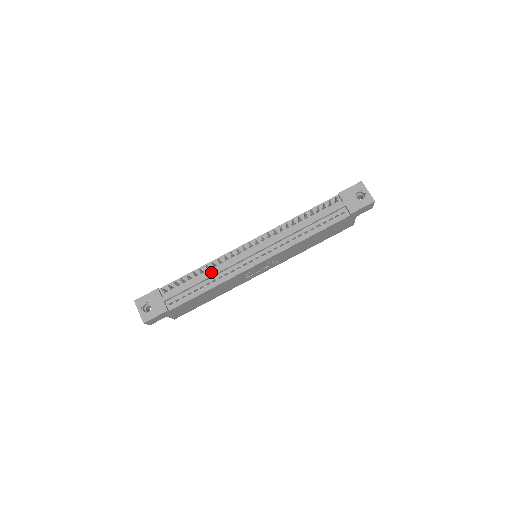
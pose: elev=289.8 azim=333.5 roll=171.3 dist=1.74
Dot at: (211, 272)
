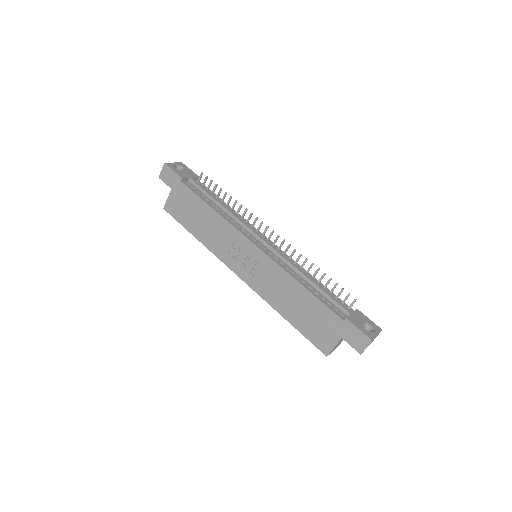
Dot at: (230, 209)
